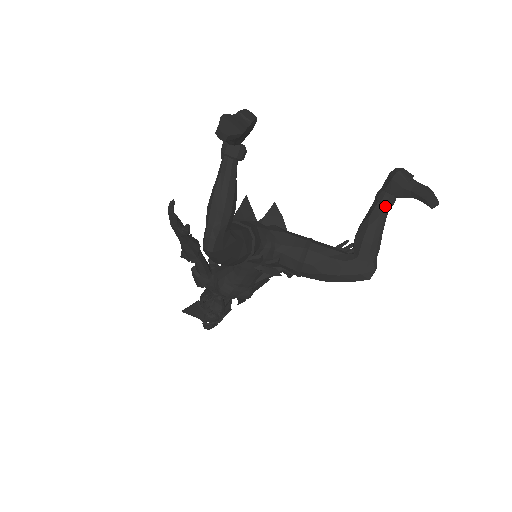
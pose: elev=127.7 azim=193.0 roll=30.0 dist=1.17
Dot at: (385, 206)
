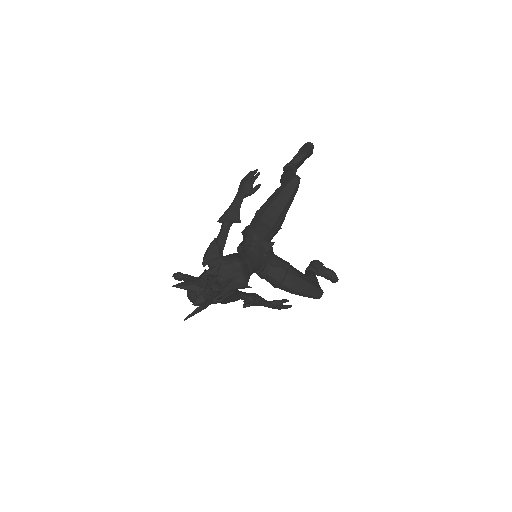
Dot at: (314, 272)
